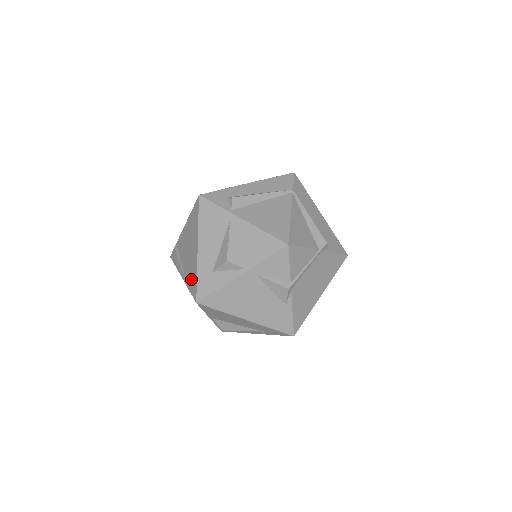
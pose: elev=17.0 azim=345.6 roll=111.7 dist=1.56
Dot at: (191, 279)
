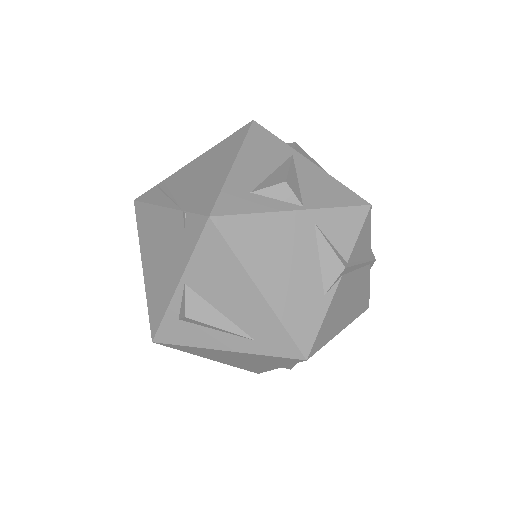
Dot at: (200, 197)
